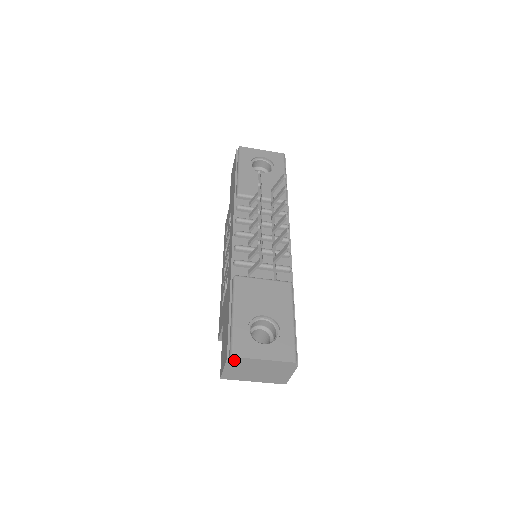
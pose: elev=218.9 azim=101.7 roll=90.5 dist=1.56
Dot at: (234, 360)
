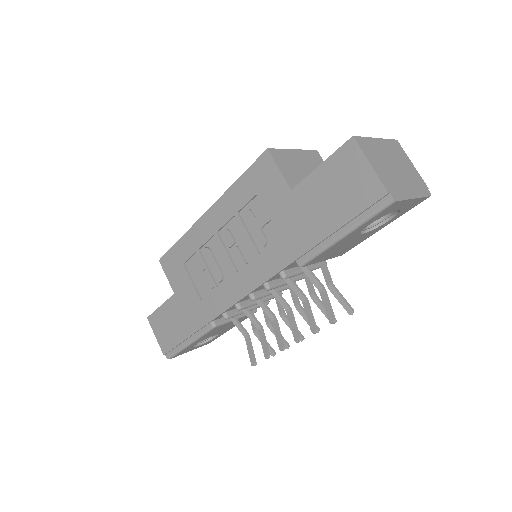
Dot at: occluded
